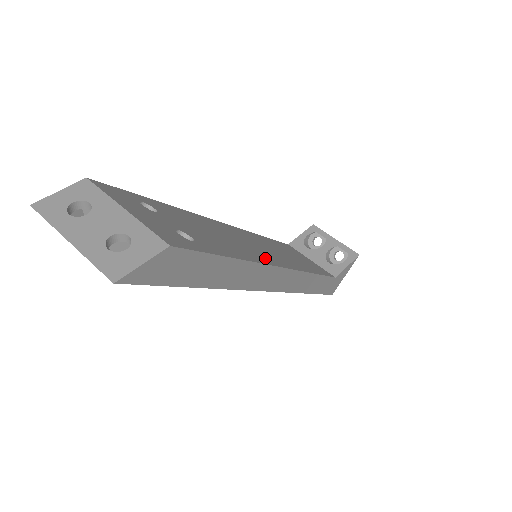
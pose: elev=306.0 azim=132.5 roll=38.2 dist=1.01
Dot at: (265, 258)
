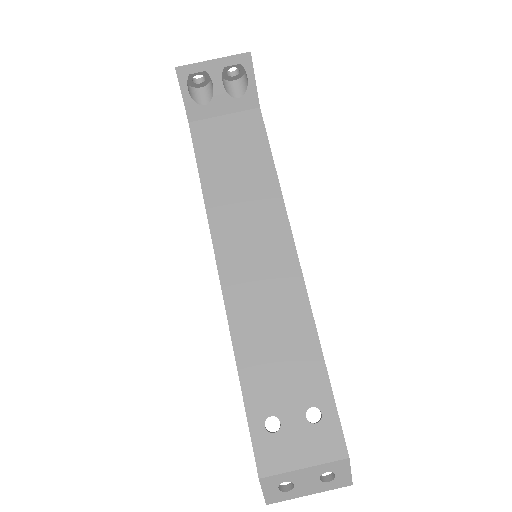
Dot at: (293, 288)
